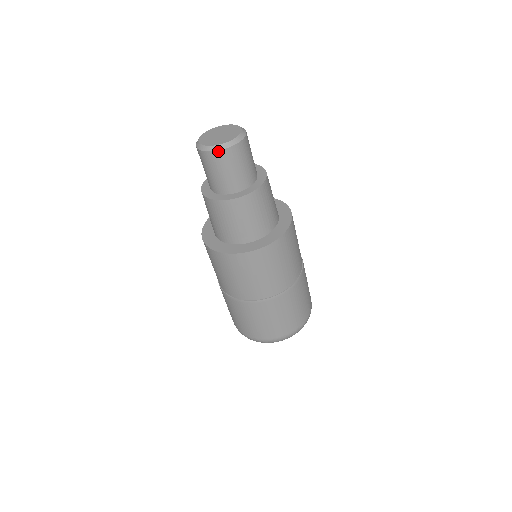
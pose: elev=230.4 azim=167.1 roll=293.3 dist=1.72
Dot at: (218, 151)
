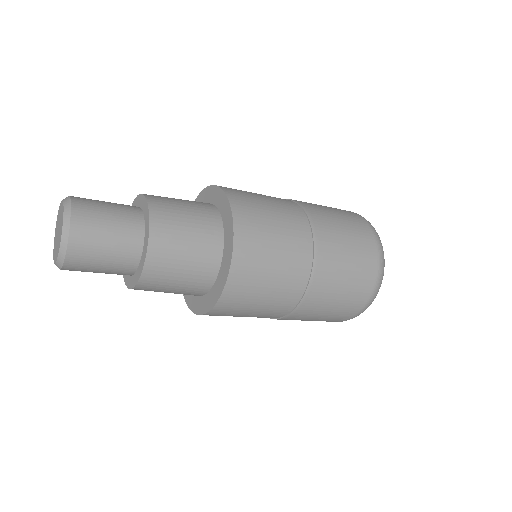
Dot at: (62, 269)
